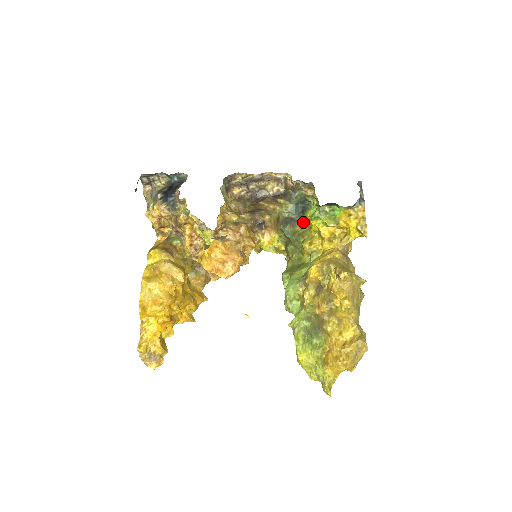
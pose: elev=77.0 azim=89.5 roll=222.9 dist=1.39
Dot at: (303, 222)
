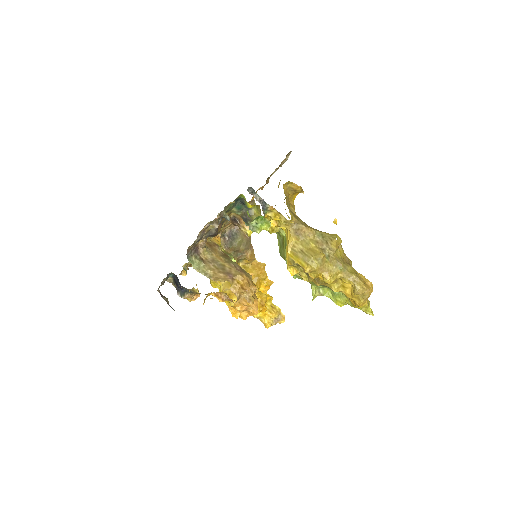
Dot at: (253, 208)
